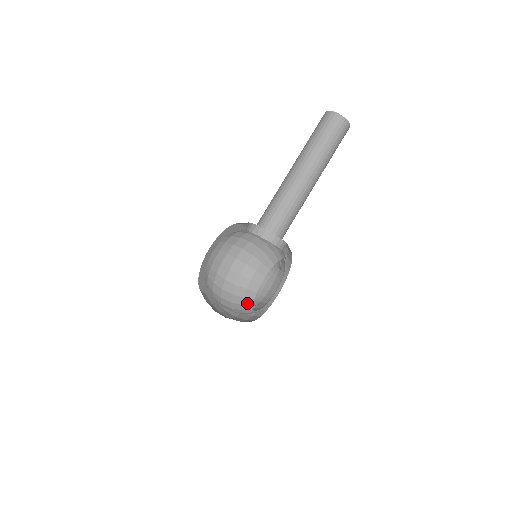
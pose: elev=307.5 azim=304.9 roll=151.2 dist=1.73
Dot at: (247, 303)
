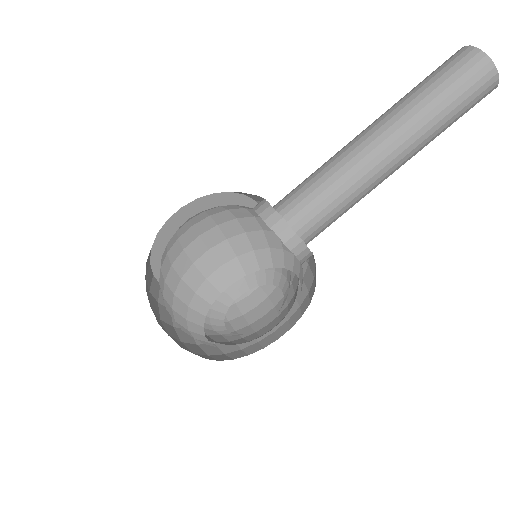
Dot at: (194, 319)
